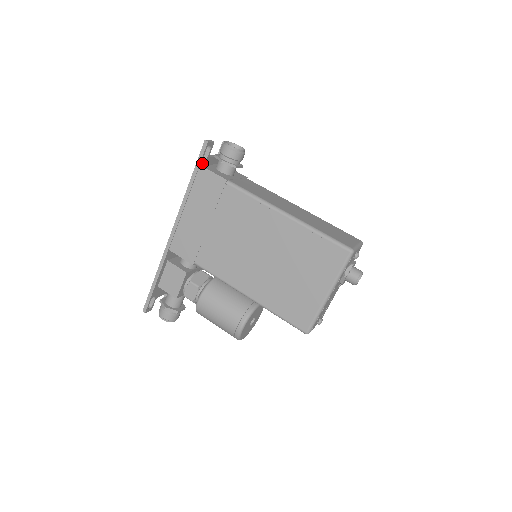
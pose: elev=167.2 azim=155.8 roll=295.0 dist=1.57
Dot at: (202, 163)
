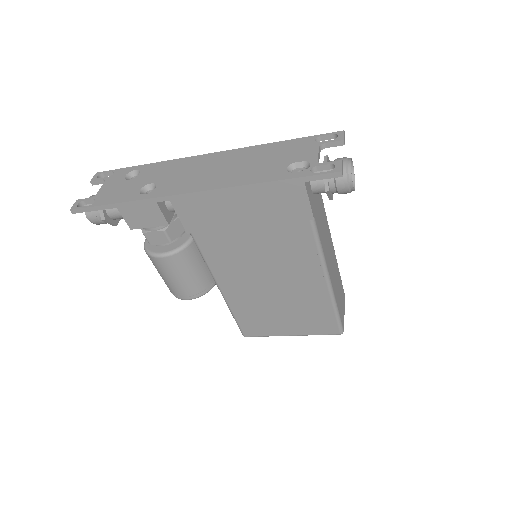
Dot at: (307, 177)
